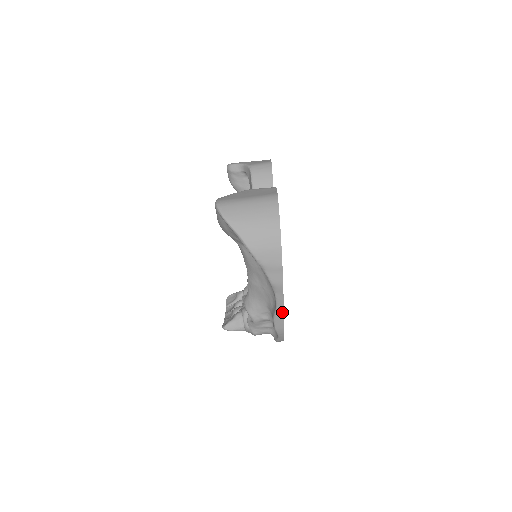
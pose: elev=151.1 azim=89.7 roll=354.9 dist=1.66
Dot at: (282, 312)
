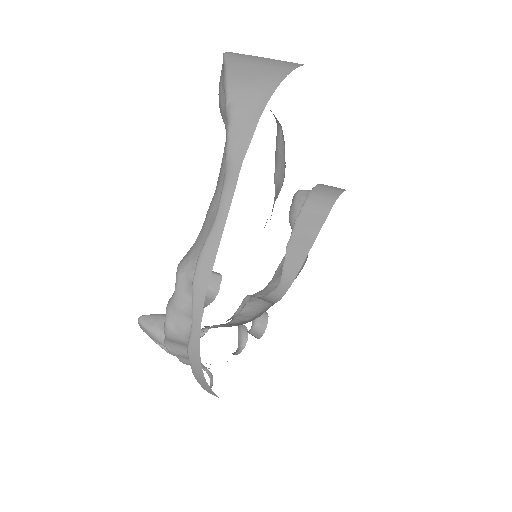
Dot at: (218, 238)
